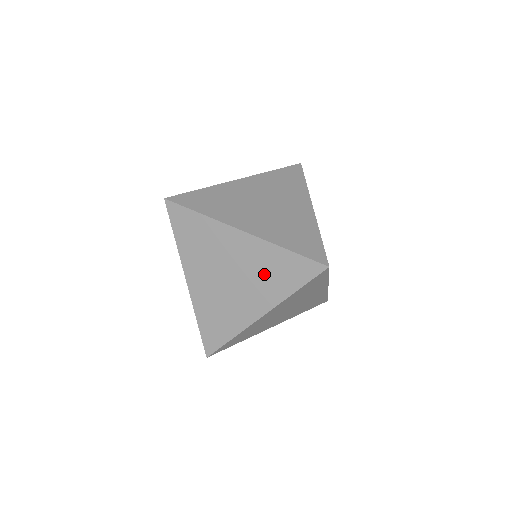
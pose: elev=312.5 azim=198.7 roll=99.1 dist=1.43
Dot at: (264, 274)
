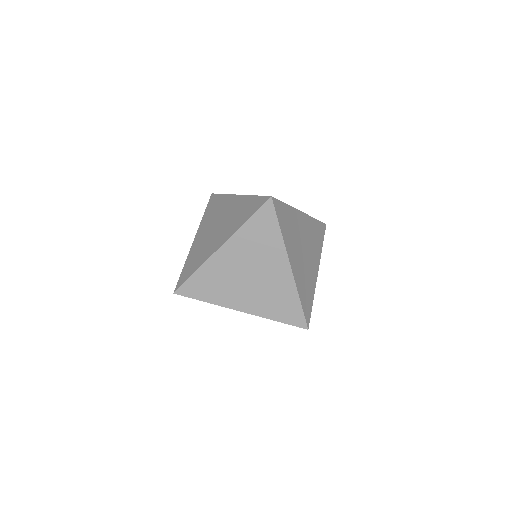
Dot at: (235, 217)
